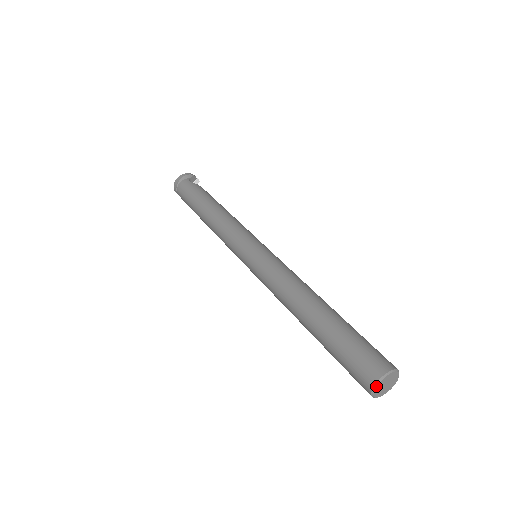
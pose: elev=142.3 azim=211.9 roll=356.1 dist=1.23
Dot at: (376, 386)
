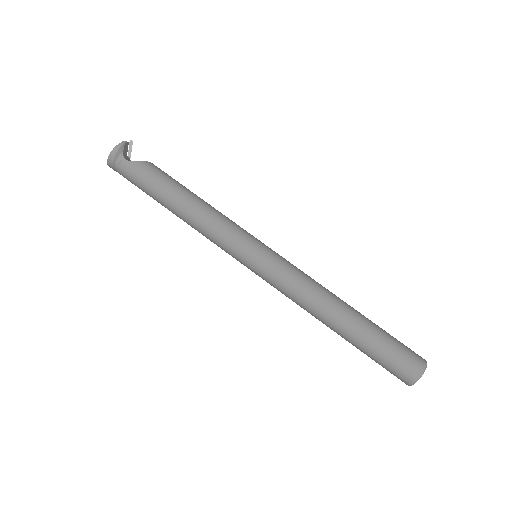
Dot at: occluded
